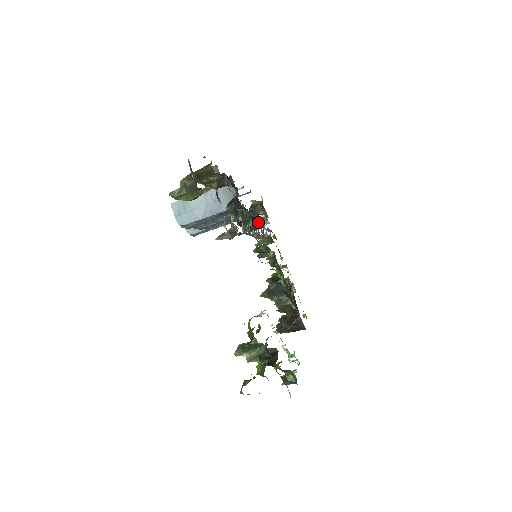
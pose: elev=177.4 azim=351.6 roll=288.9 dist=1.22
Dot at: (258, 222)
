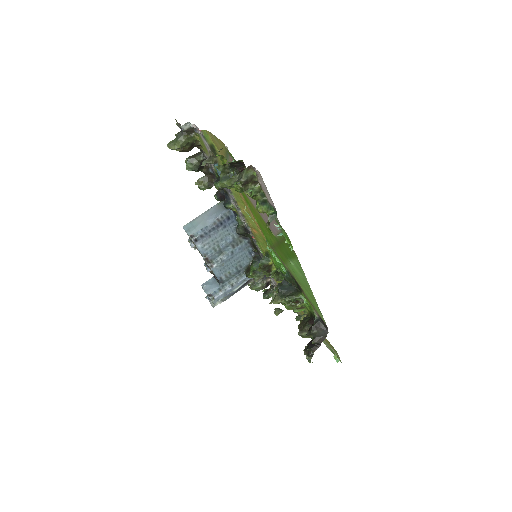
Dot at: (259, 259)
